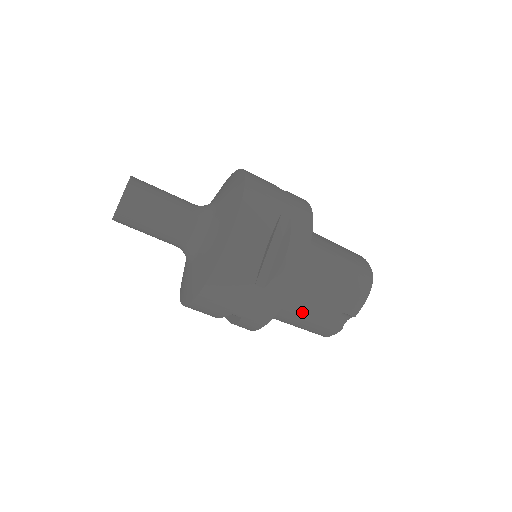
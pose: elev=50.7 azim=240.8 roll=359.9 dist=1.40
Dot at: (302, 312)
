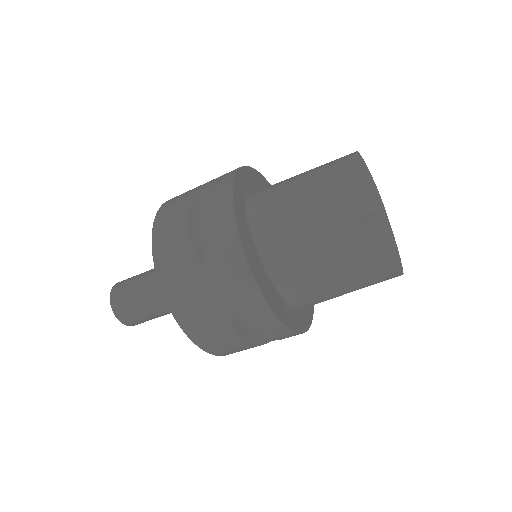
Dot at: (314, 262)
